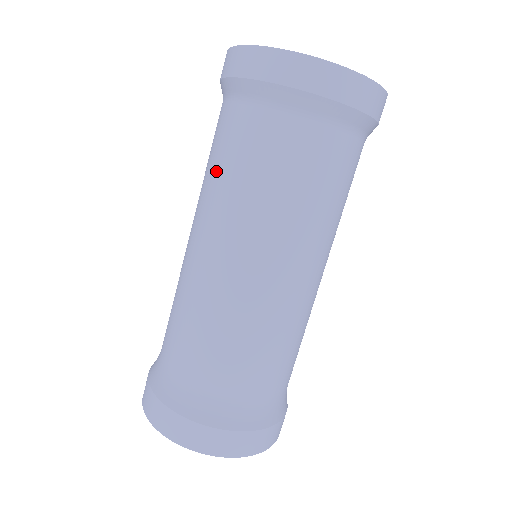
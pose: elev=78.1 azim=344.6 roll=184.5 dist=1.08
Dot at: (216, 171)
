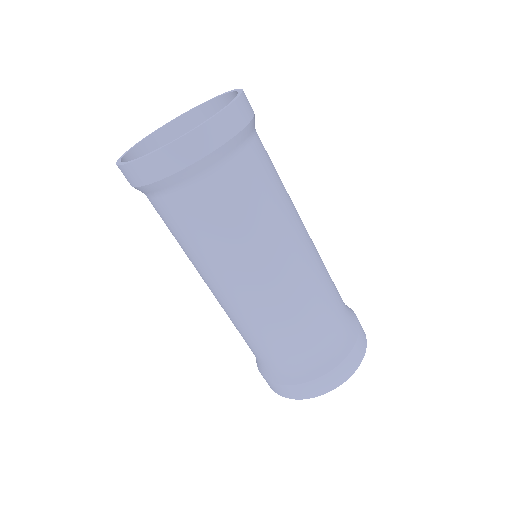
Dot at: (199, 243)
